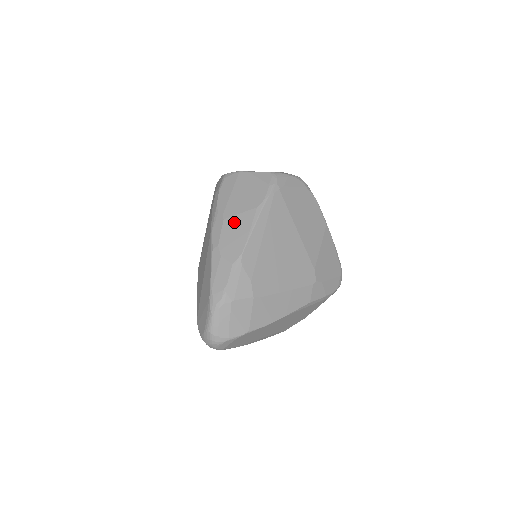
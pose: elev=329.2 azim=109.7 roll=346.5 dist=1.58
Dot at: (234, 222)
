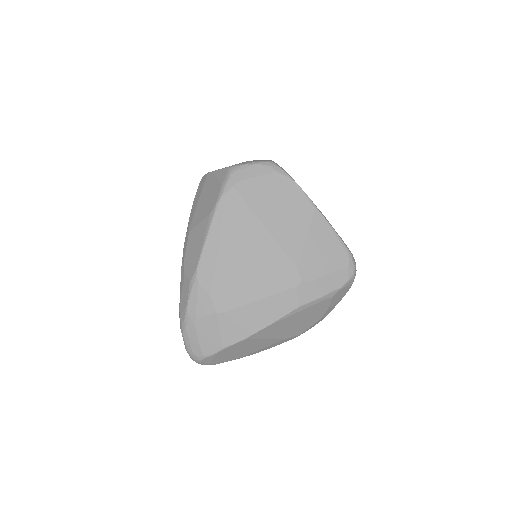
Dot at: (195, 234)
